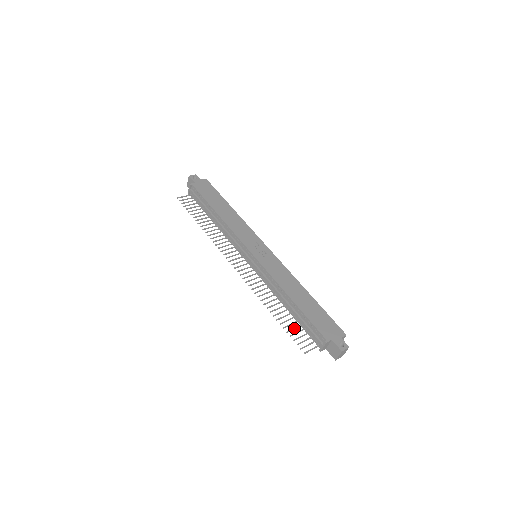
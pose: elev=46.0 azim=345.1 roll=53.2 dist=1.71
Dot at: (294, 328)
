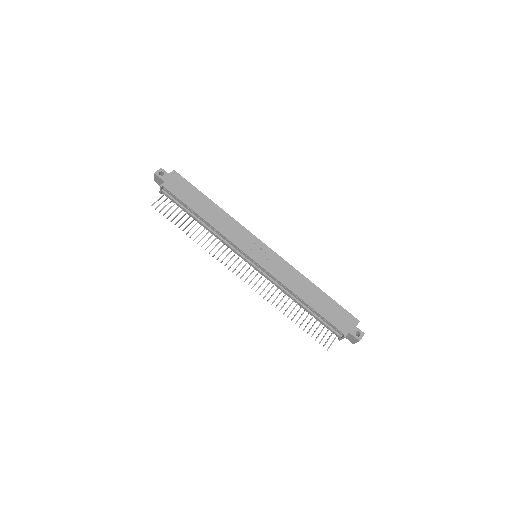
Dot at: occluded
